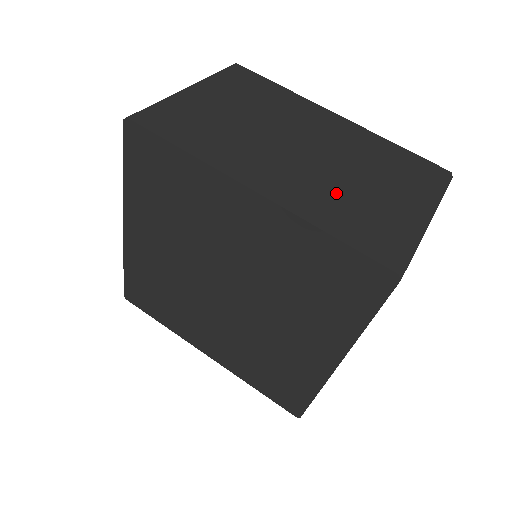
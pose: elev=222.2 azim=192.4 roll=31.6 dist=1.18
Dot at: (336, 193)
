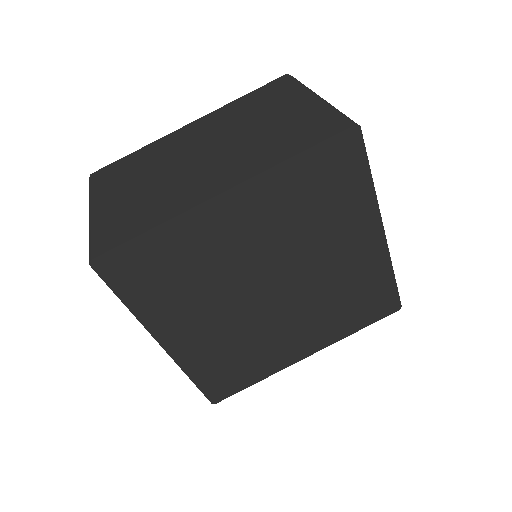
Dot at: (261, 142)
